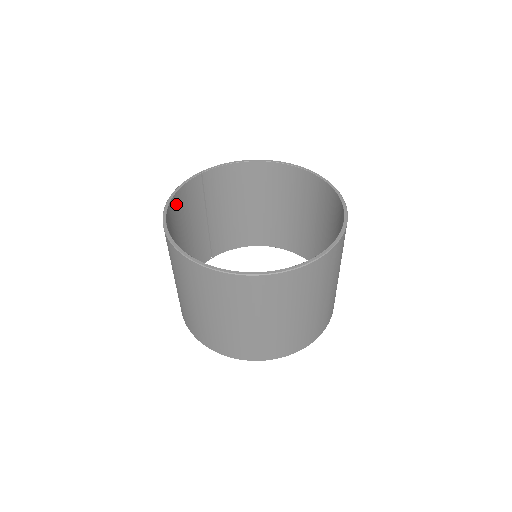
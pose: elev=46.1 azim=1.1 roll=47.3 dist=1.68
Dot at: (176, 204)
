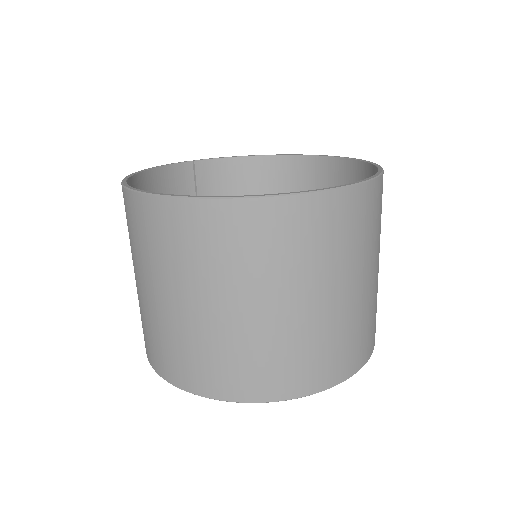
Dot at: (153, 184)
